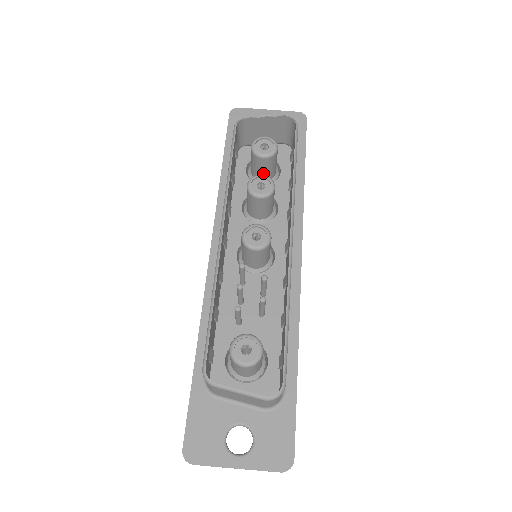
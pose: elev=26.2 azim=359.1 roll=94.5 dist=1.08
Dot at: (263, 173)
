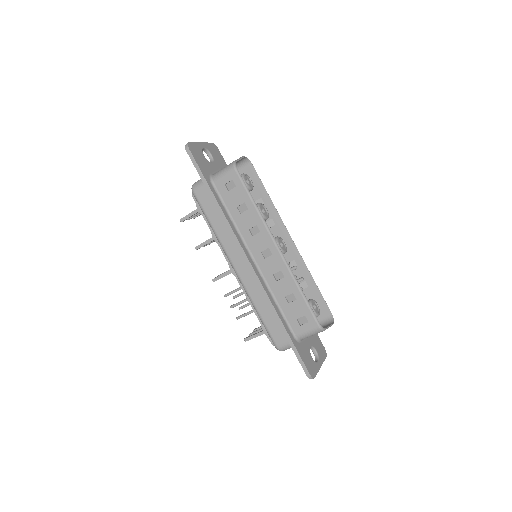
Dot at: occluded
